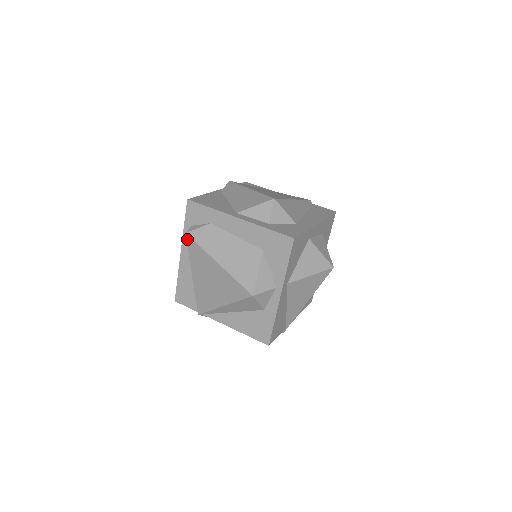
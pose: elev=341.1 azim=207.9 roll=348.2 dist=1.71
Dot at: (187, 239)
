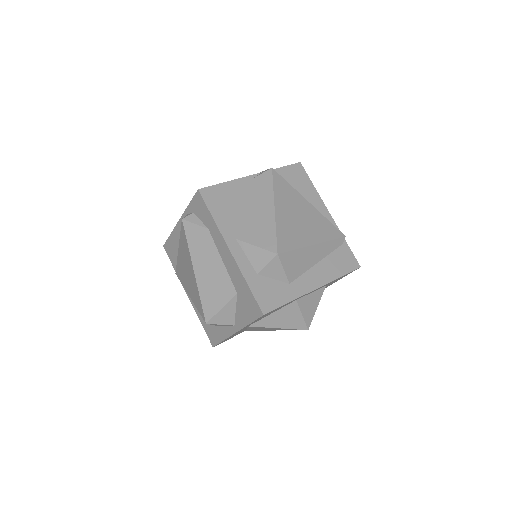
Dot at: (182, 224)
